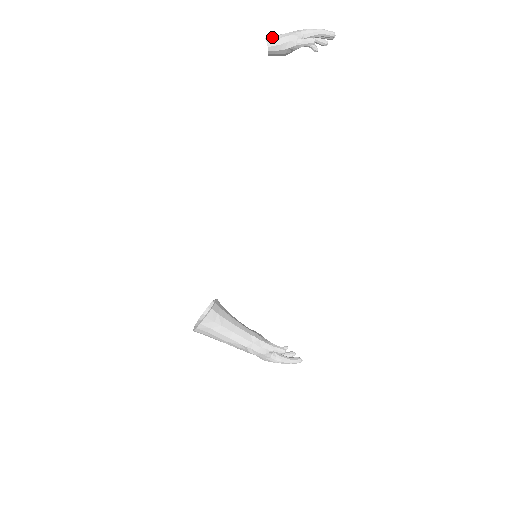
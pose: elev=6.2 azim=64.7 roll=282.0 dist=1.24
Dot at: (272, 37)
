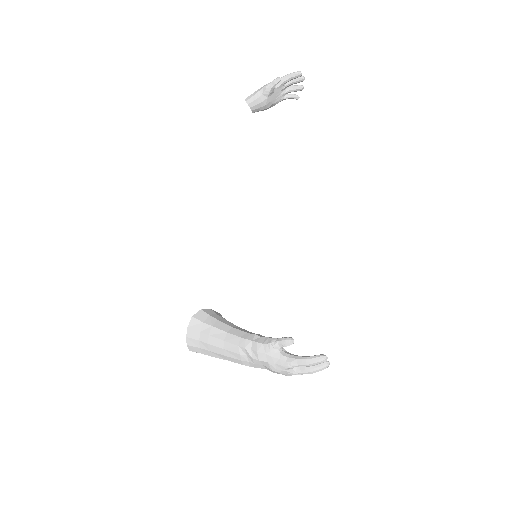
Dot at: (249, 96)
